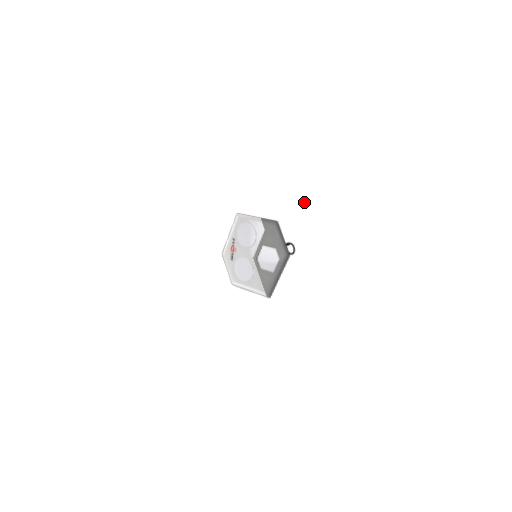
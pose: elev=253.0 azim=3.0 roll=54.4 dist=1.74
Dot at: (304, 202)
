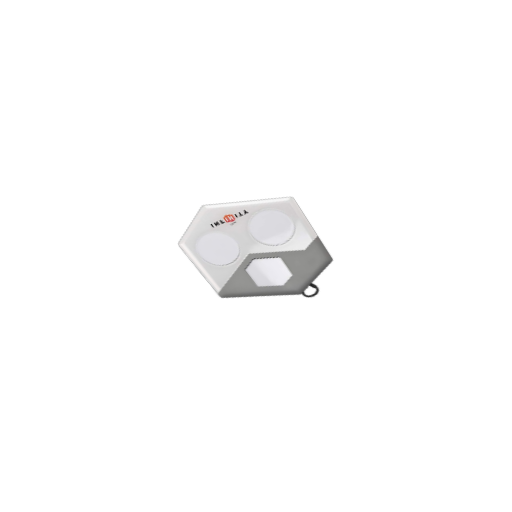
Dot at: (387, 279)
